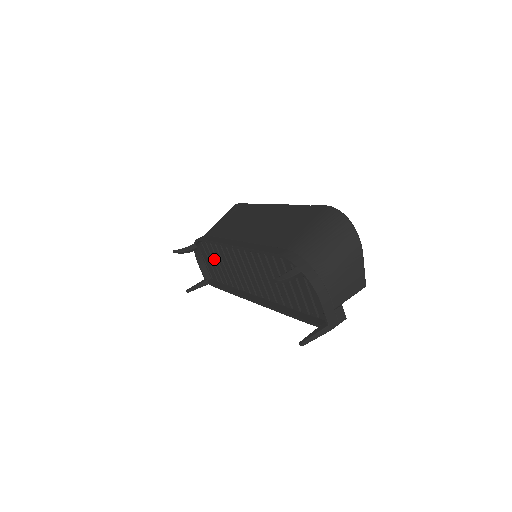
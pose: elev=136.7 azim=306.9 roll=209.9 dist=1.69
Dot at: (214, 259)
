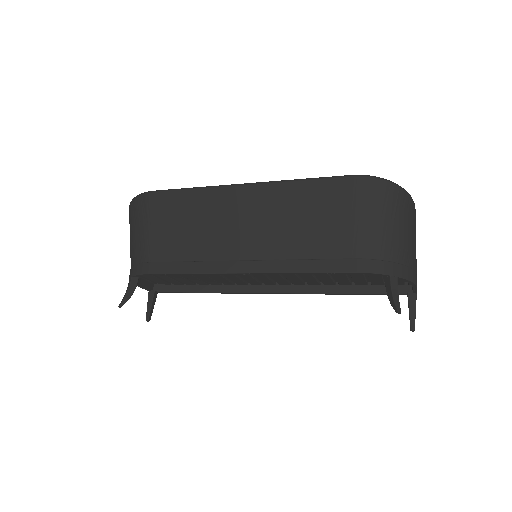
Dot at: (170, 275)
